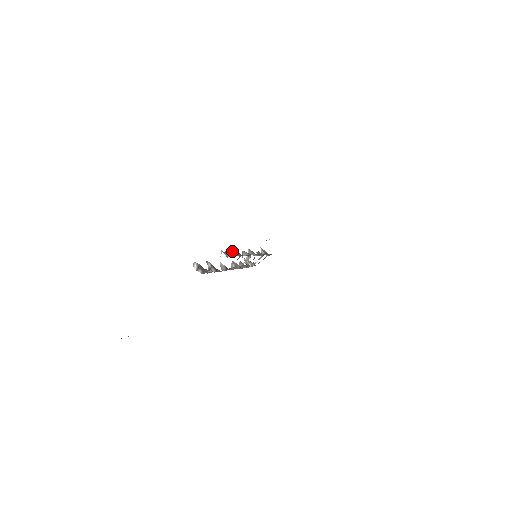
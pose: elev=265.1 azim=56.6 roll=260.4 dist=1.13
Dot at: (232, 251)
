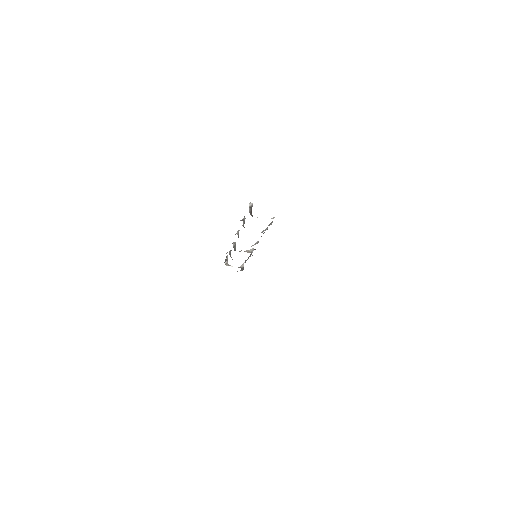
Dot at: occluded
